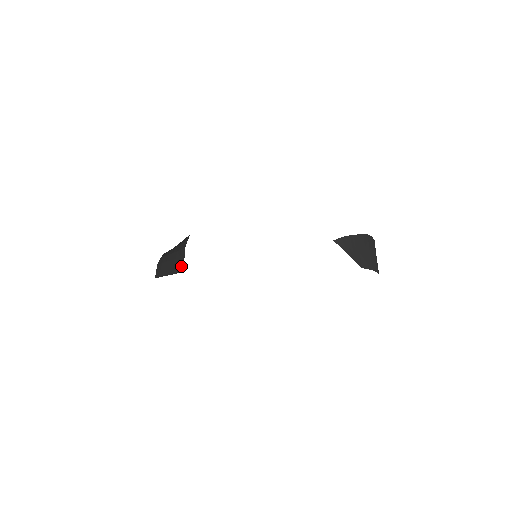
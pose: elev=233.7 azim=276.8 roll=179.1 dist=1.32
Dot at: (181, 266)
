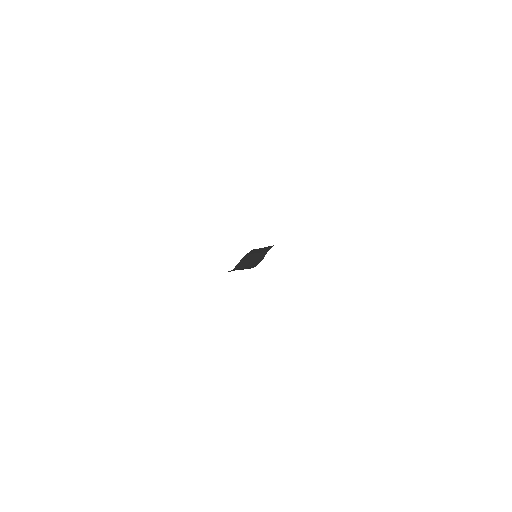
Dot at: occluded
